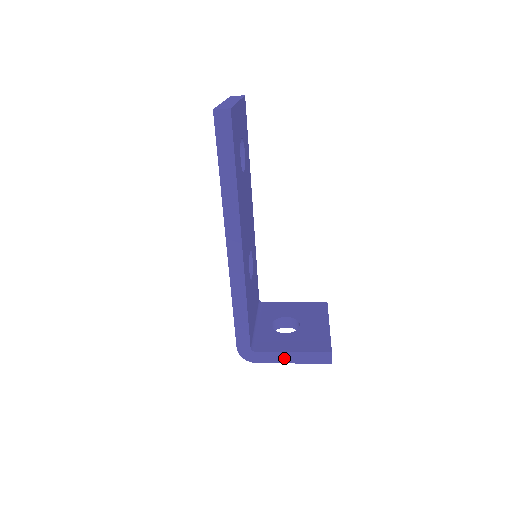
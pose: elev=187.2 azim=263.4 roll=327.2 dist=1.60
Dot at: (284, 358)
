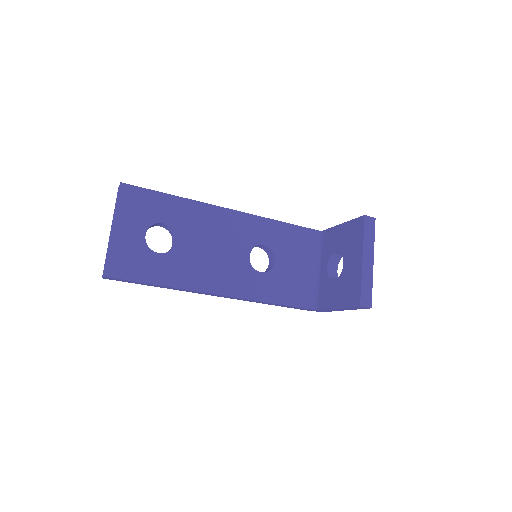
Dot at: occluded
